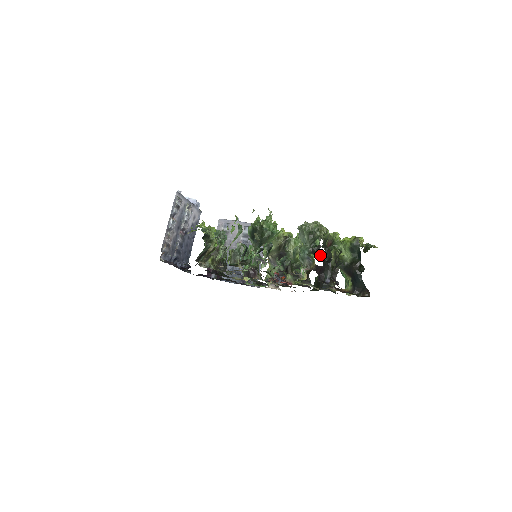
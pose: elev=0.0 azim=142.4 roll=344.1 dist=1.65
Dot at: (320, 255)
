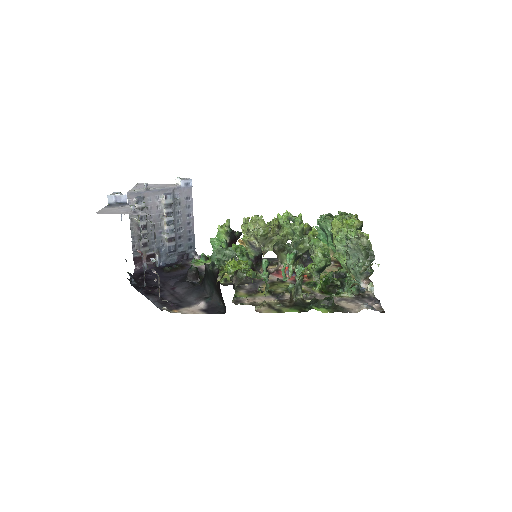
Dot at: occluded
